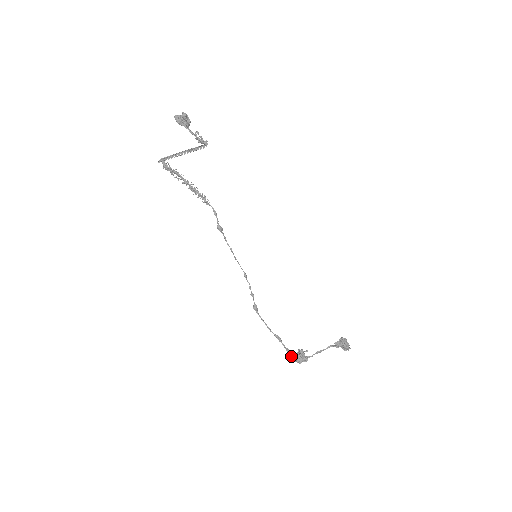
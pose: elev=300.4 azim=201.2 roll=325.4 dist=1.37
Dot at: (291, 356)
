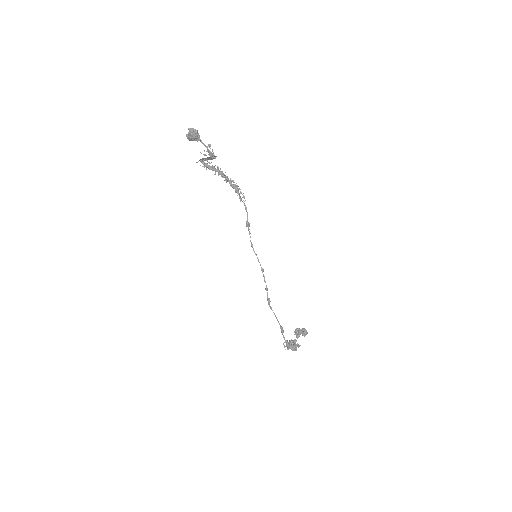
Dot at: (289, 347)
